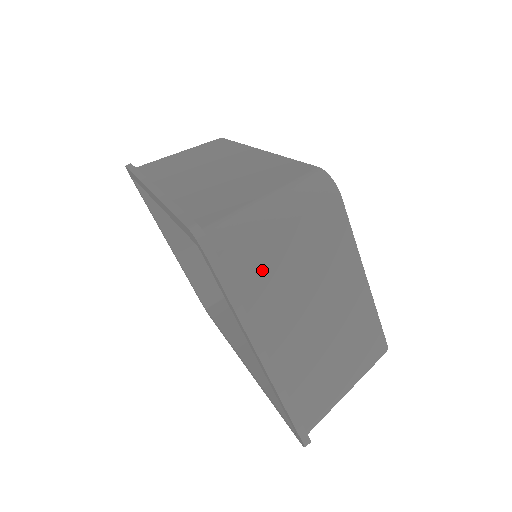
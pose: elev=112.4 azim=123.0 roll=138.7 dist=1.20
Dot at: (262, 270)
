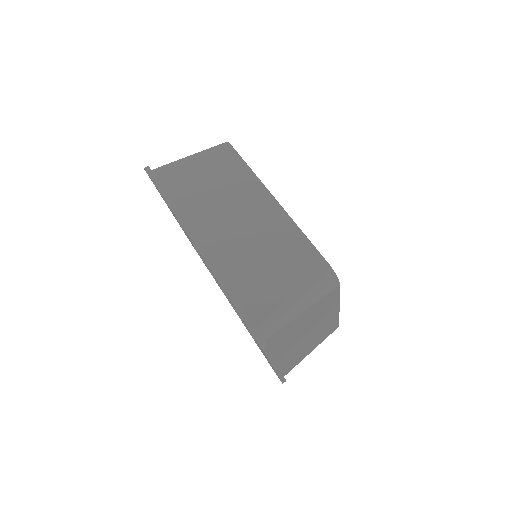
Dot at: (286, 335)
